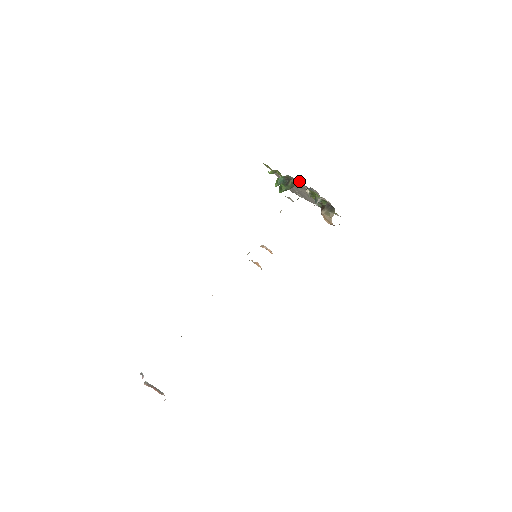
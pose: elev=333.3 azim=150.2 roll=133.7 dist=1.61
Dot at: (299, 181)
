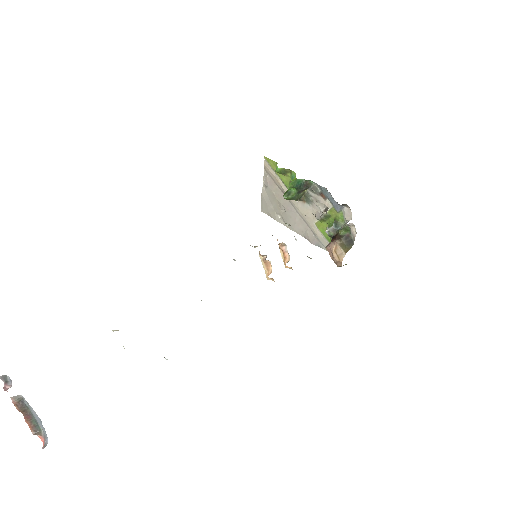
Dot at: (329, 193)
